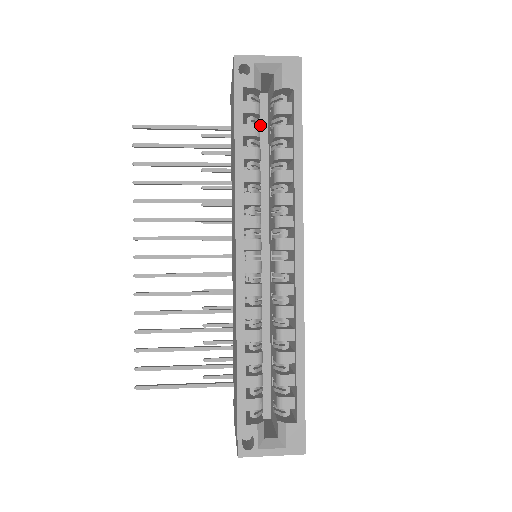
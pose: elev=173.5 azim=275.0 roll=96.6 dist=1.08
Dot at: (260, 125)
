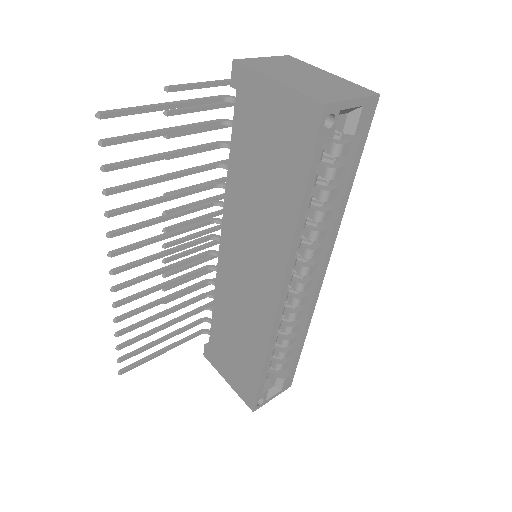
Dot at: occluded
